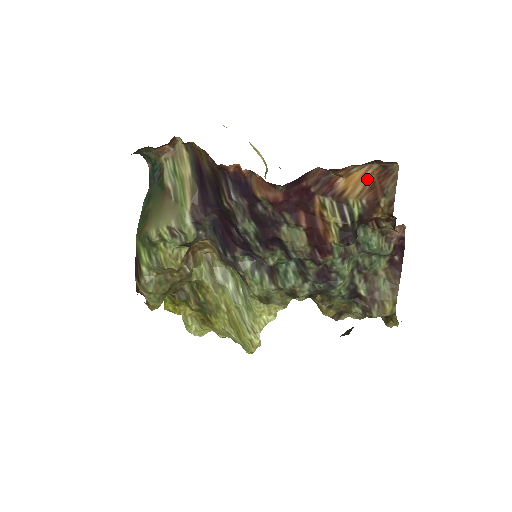
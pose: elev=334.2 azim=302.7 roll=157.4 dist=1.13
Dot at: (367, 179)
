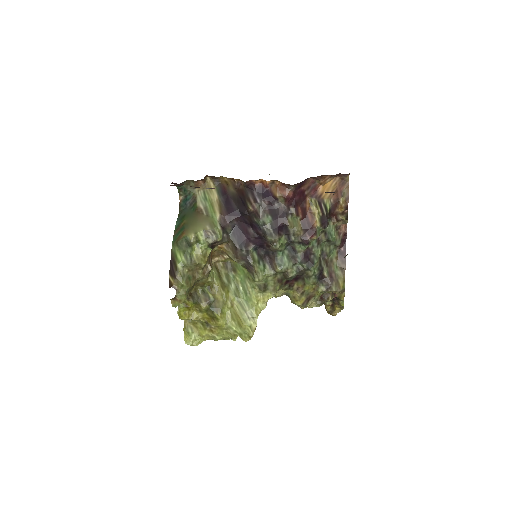
Dot at: (333, 187)
